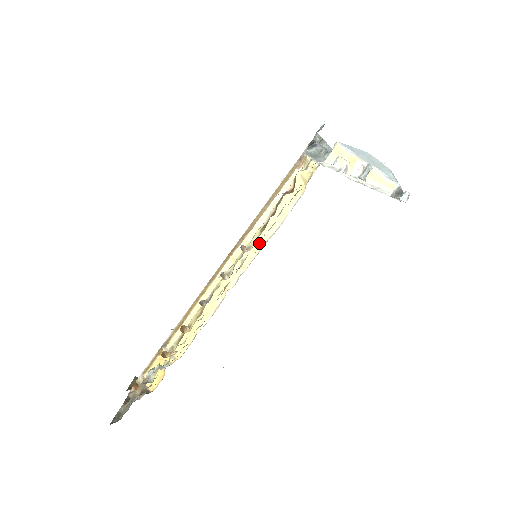
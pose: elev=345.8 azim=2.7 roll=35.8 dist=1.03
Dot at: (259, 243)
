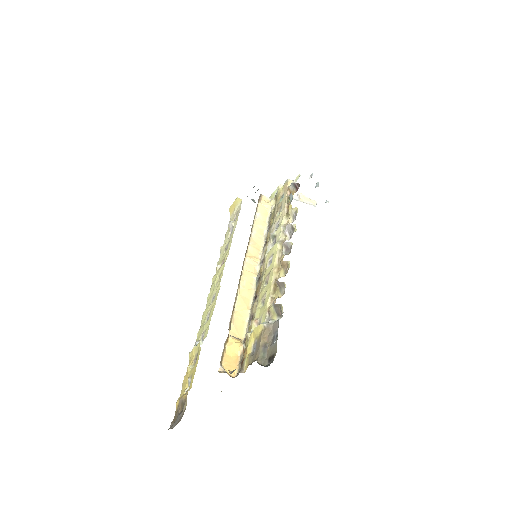
Dot at: (259, 244)
